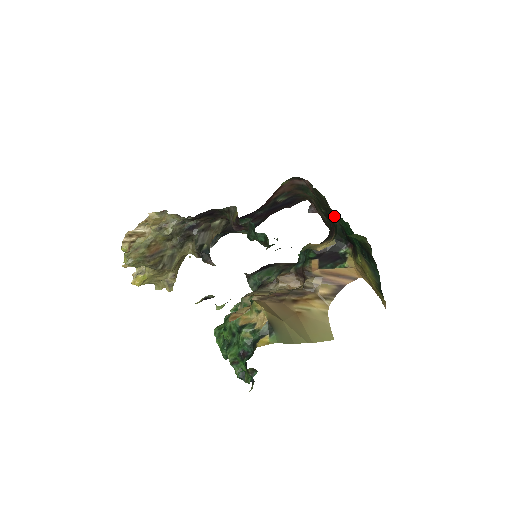
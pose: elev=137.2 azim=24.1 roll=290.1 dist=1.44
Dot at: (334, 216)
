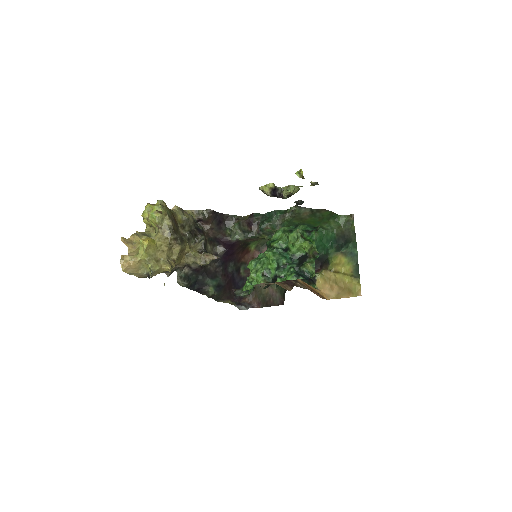
Dot at: occluded
